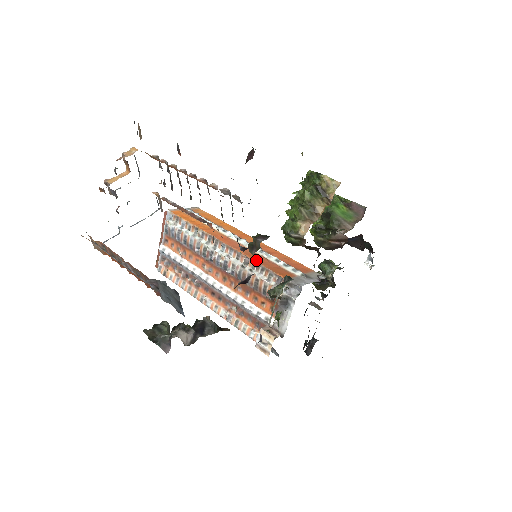
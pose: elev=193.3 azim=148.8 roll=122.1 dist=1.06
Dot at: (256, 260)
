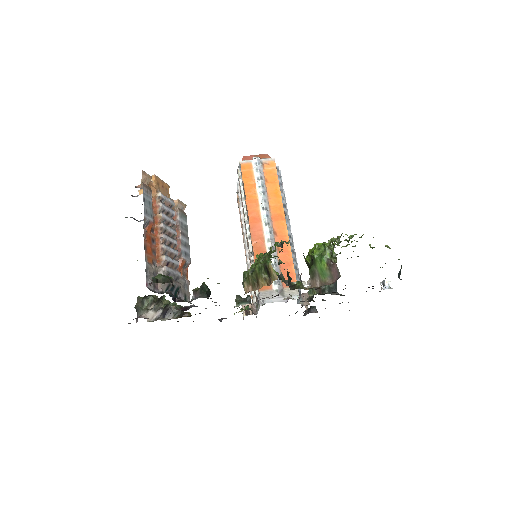
Dot at: (255, 258)
